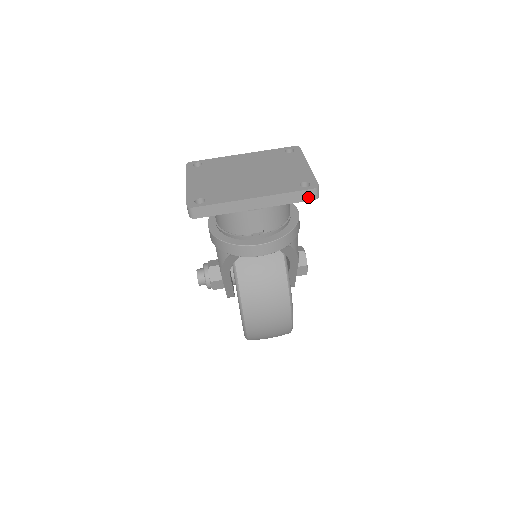
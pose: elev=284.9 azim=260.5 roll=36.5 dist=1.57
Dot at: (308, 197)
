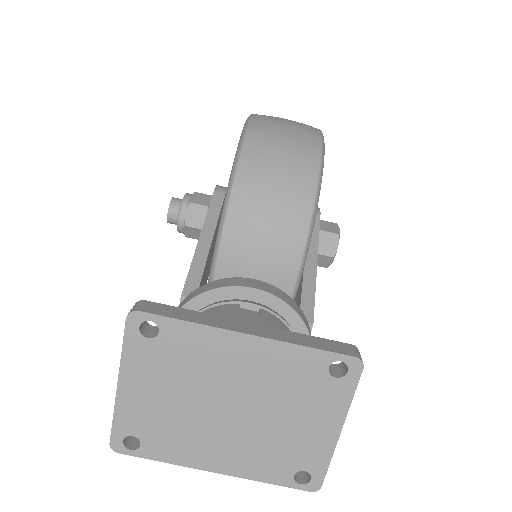
Dot at: (299, 478)
